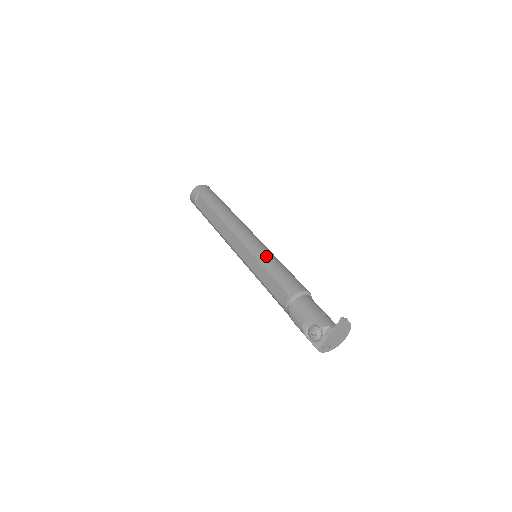
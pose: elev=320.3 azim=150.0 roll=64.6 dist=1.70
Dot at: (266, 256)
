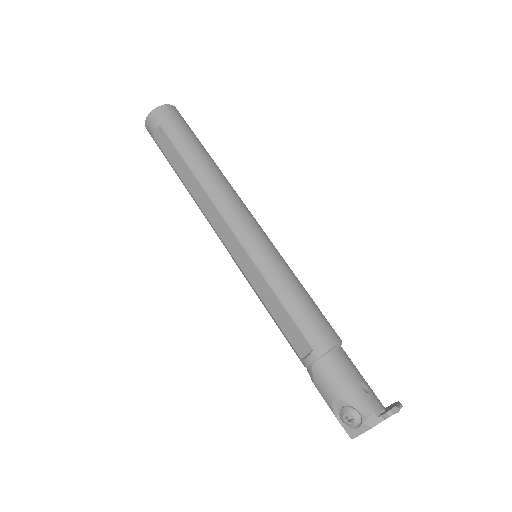
Dot at: (276, 270)
